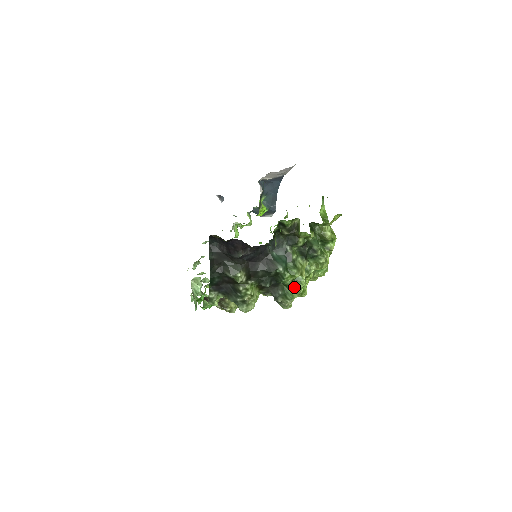
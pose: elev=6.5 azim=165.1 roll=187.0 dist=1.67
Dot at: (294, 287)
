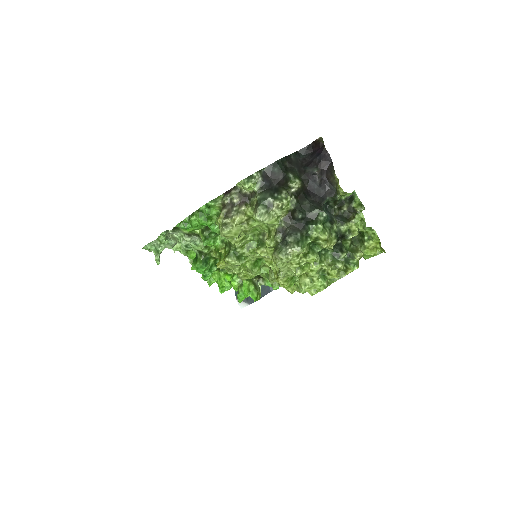
Dot at: (307, 248)
